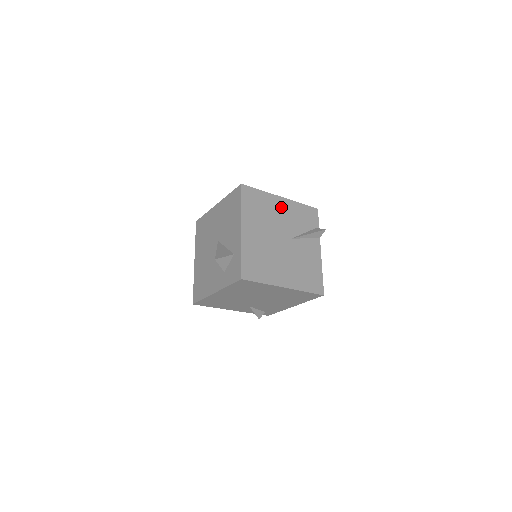
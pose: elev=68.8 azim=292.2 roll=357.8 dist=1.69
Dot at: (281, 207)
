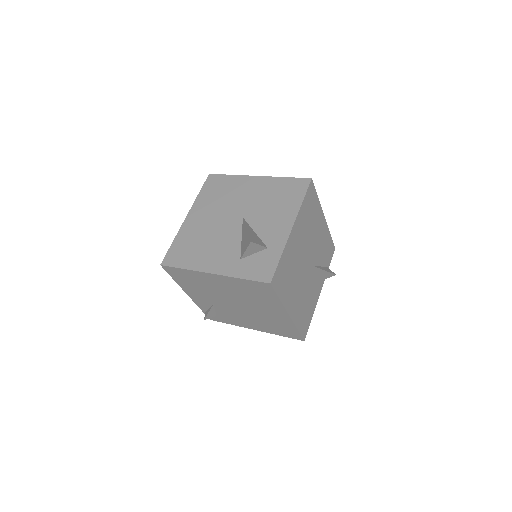
Dot at: (320, 227)
